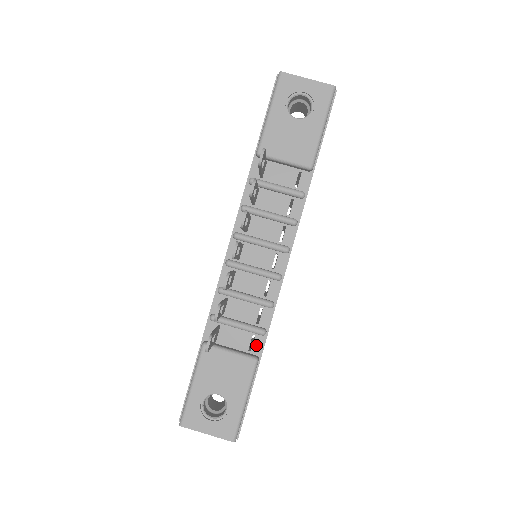
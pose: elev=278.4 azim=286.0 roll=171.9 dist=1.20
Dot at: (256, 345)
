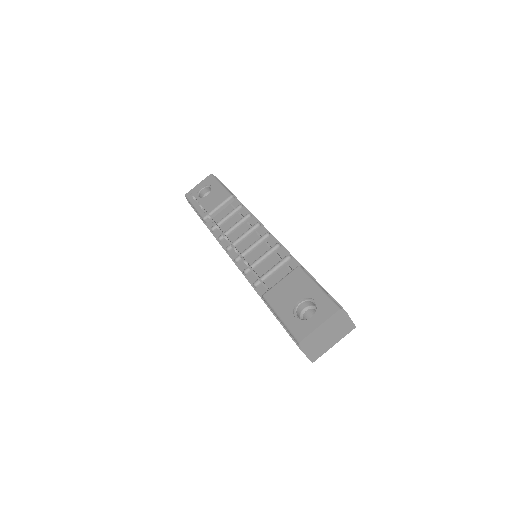
Dot at: (293, 267)
